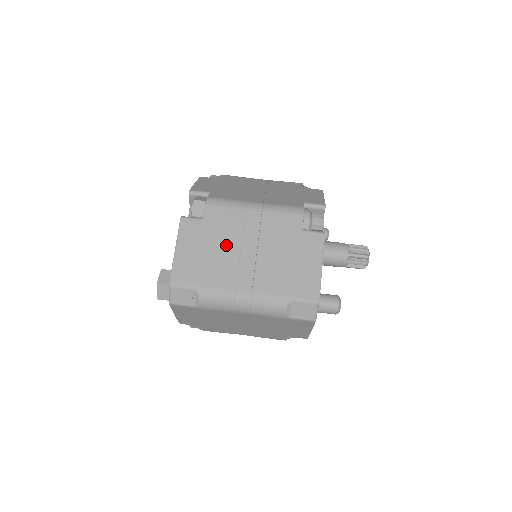
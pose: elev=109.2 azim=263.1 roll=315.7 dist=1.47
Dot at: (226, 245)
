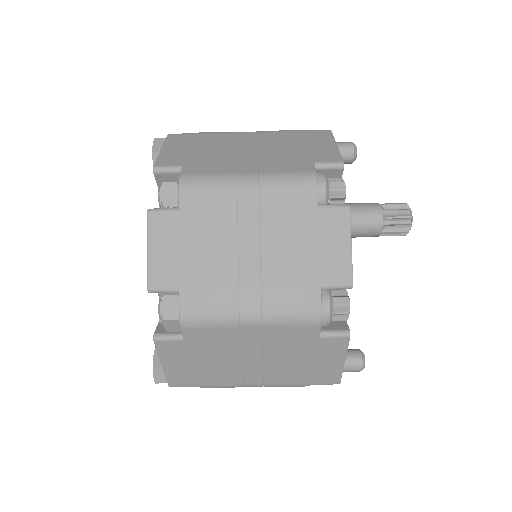
Dot at: (222, 357)
